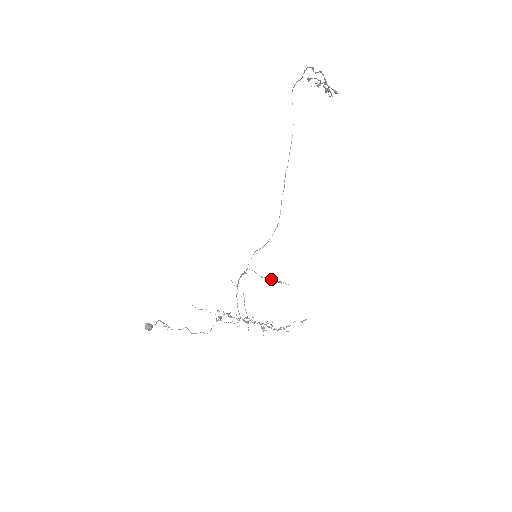
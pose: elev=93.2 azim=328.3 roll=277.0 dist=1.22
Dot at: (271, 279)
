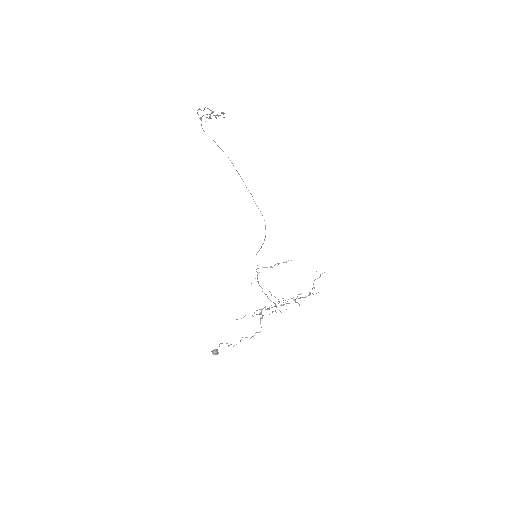
Dot at: (278, 264)
